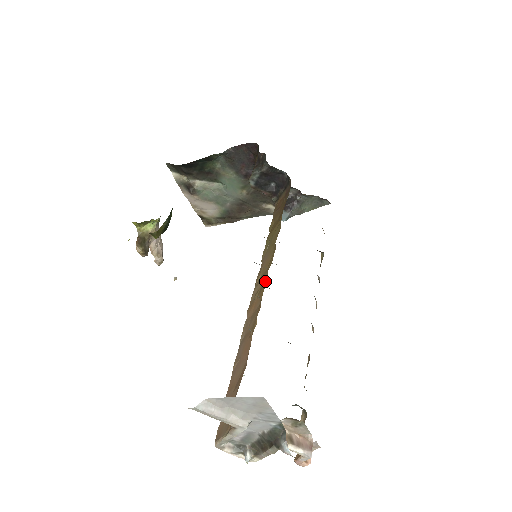
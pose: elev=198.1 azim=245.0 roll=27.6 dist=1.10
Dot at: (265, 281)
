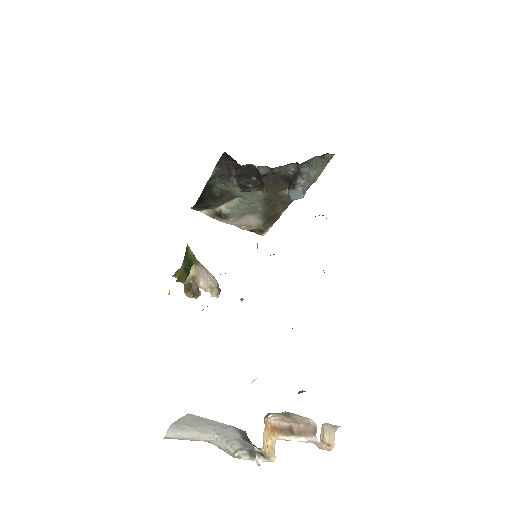
Dot at: occluded
